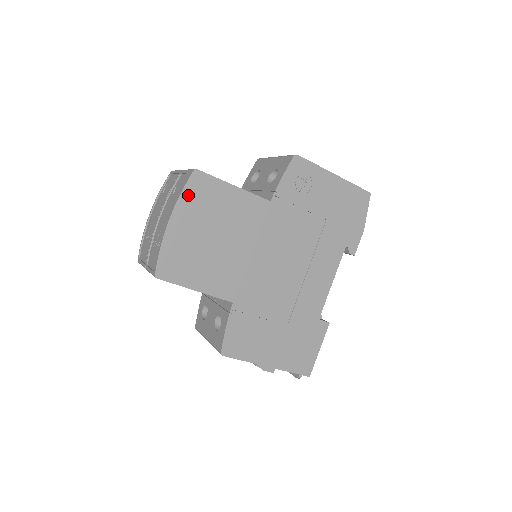
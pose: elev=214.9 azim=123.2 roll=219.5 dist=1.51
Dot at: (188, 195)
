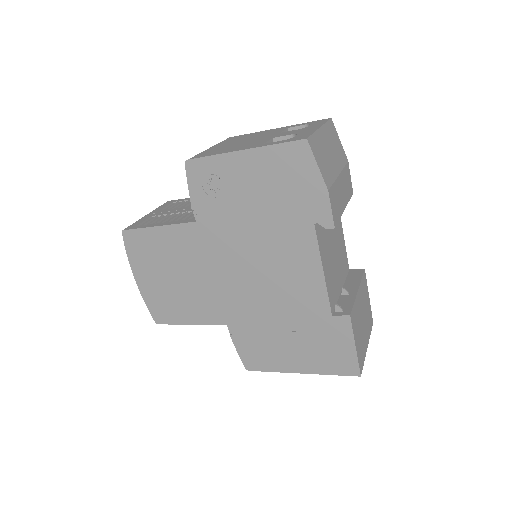
Dot at: (132, 254)
